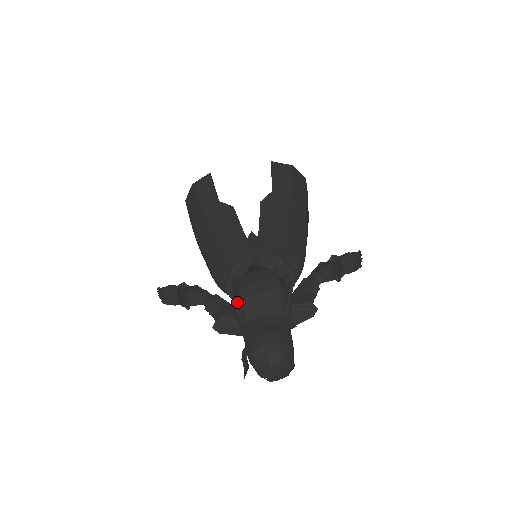
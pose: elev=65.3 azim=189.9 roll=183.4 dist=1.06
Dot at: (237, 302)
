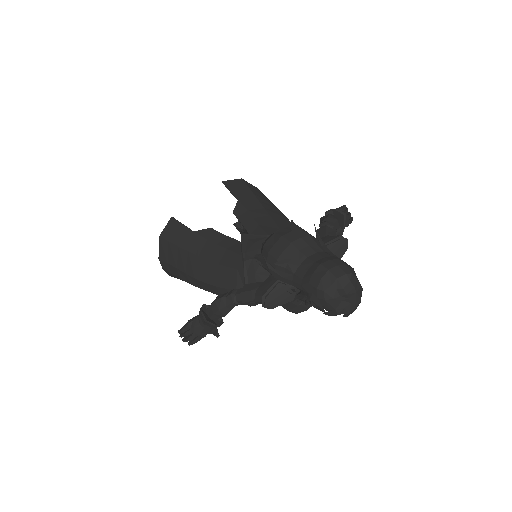
Dot at: (274, 265)
